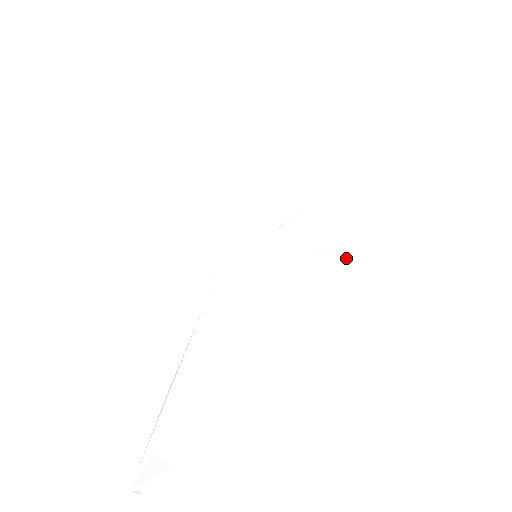
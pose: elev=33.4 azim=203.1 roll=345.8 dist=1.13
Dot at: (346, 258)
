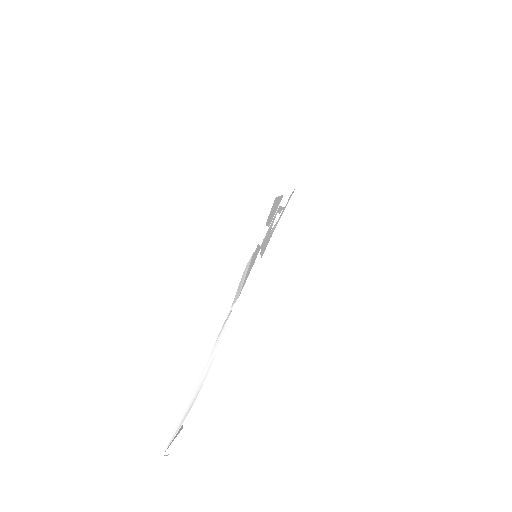
Dot at: occluded
